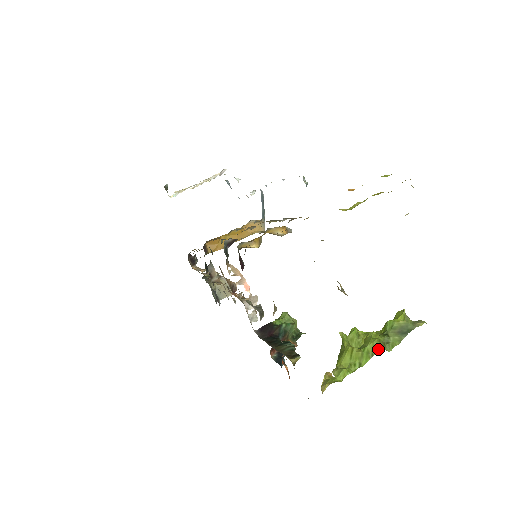
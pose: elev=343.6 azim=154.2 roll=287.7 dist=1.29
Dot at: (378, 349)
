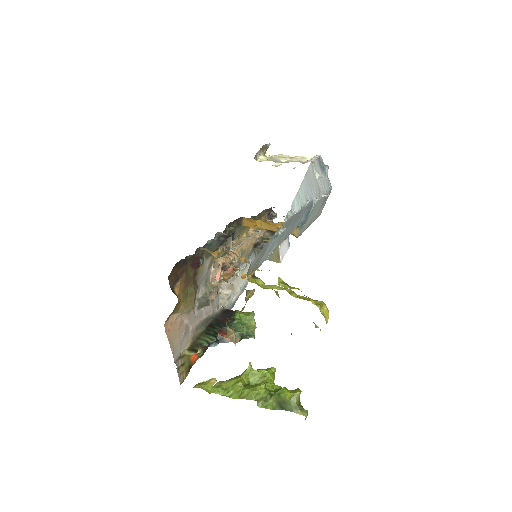
Dot at: (249, 398)
